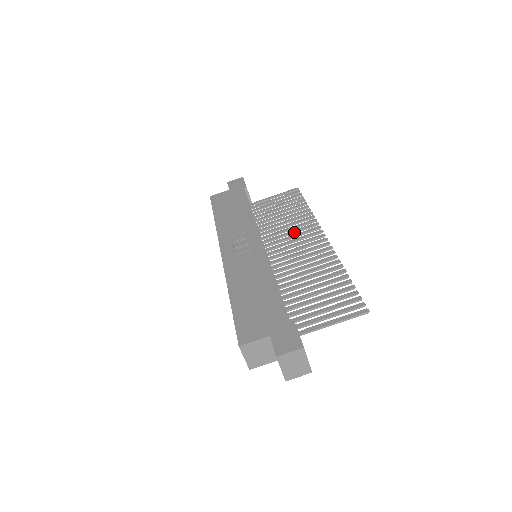
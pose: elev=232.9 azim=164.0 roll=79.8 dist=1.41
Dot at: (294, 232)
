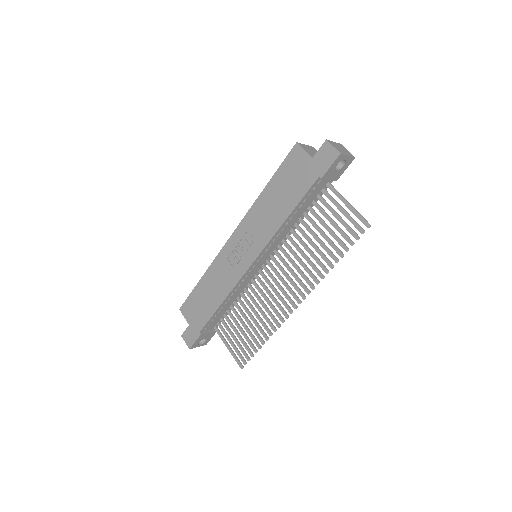
Dot at: (297, 270)
